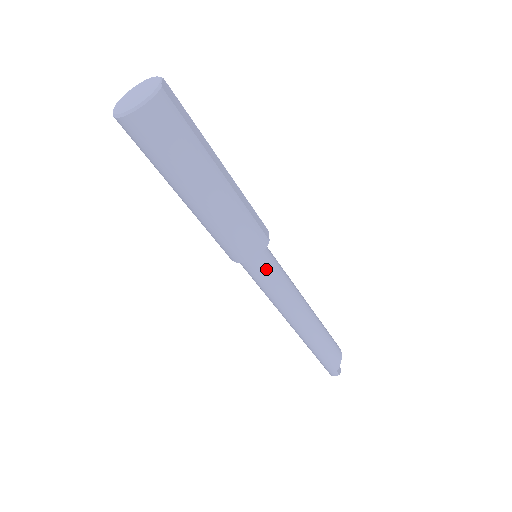
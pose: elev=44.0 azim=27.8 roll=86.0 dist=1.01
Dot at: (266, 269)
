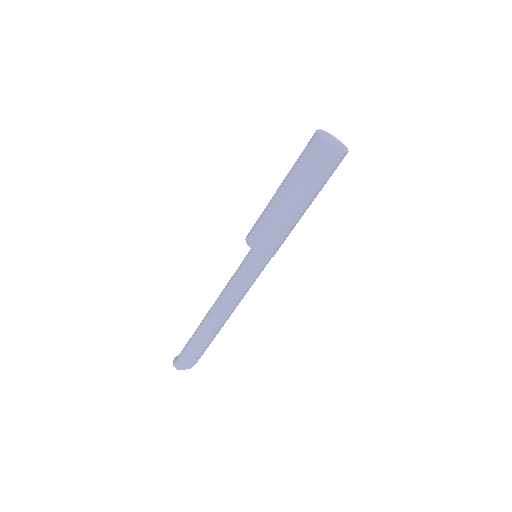
Dot at: occluded
